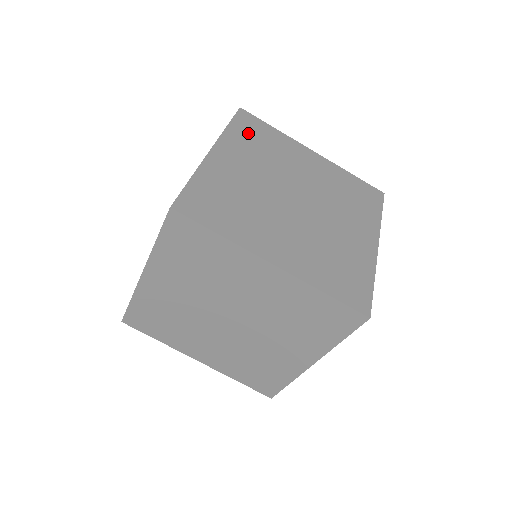
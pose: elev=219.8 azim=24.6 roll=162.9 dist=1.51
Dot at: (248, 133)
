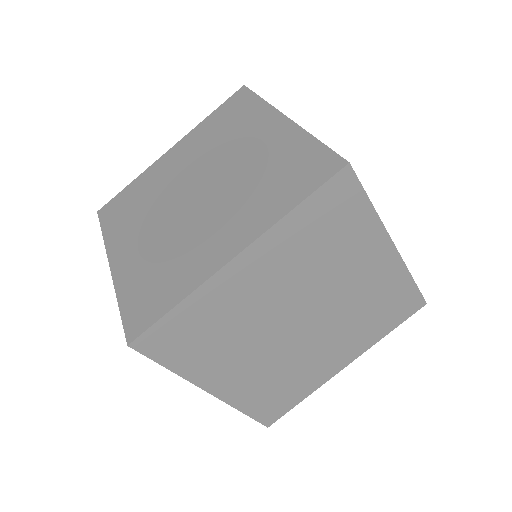
Dot at: occluded
